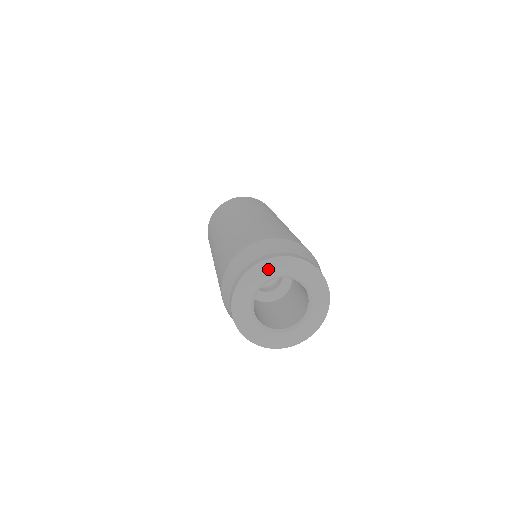
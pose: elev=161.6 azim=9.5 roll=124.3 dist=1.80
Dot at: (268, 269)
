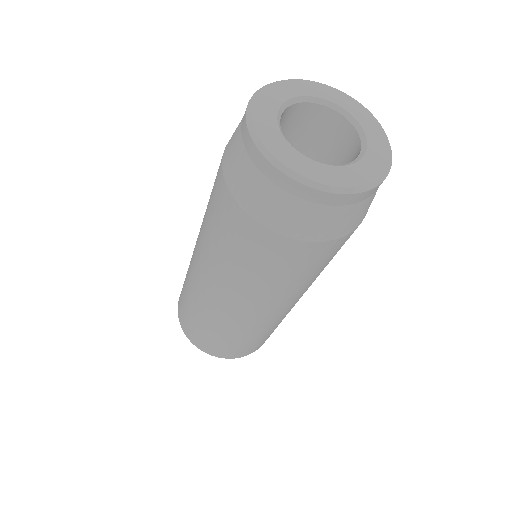
Dot at: (276, 90)
